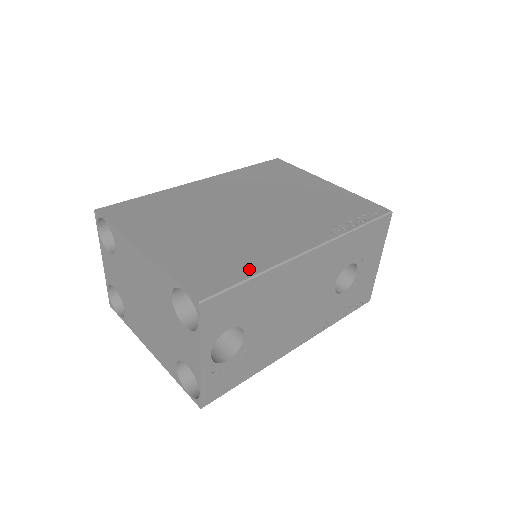
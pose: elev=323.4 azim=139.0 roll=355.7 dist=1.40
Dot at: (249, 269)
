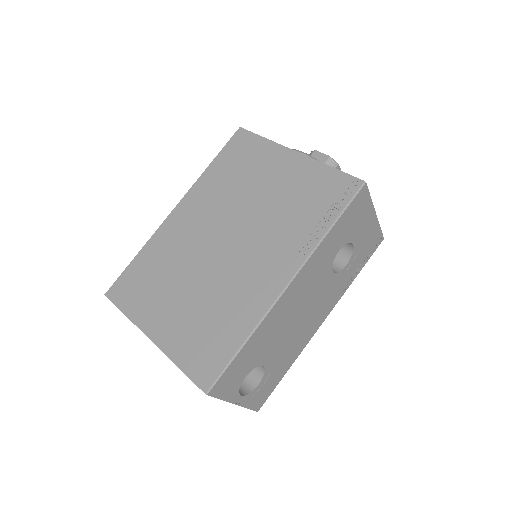
Dot at: (237, 337)
